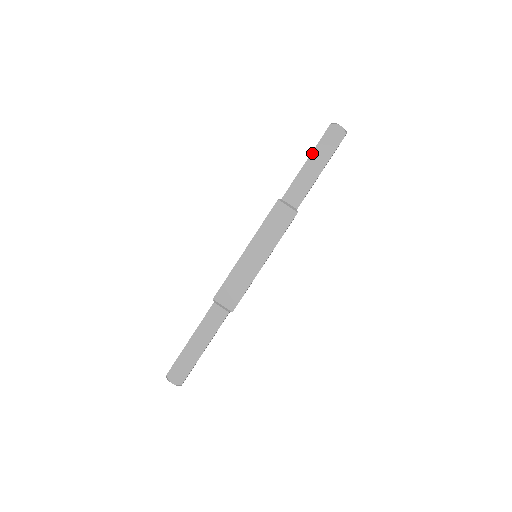
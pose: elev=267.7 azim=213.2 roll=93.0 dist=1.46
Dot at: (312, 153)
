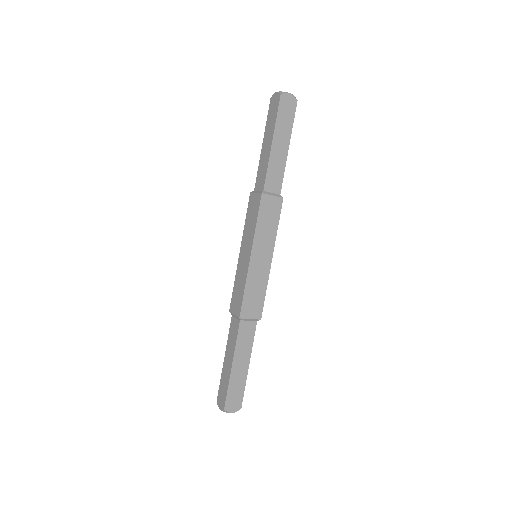
Dot at: (274, 132)
